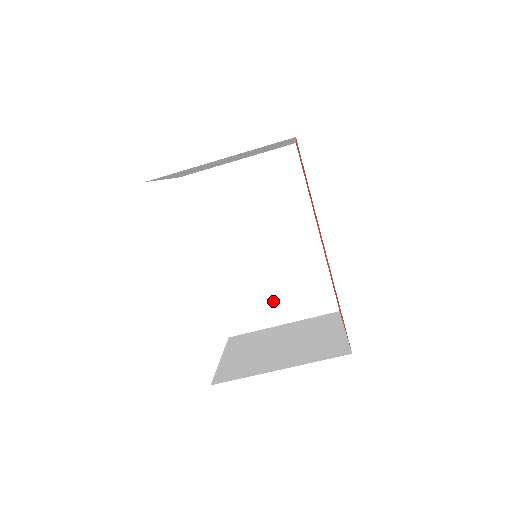
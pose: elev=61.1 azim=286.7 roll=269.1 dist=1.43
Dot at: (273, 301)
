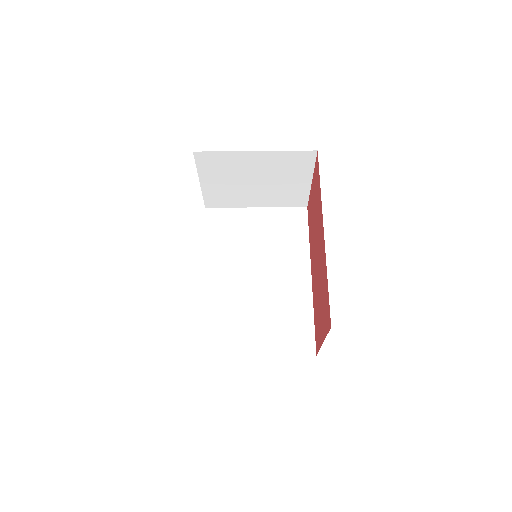
Dot at: (253, 330)
